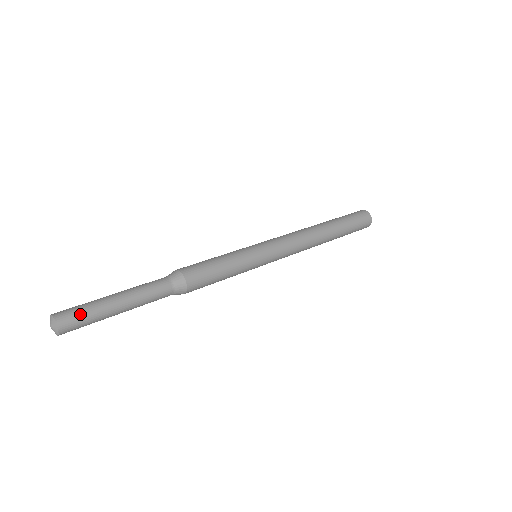
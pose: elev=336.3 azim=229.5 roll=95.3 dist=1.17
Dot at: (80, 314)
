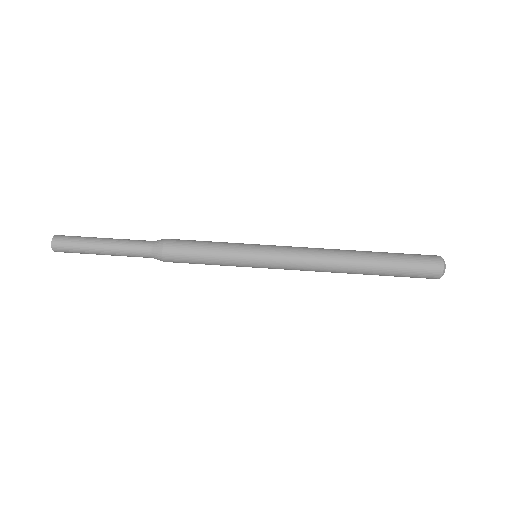
Dot at: (69, 246)
